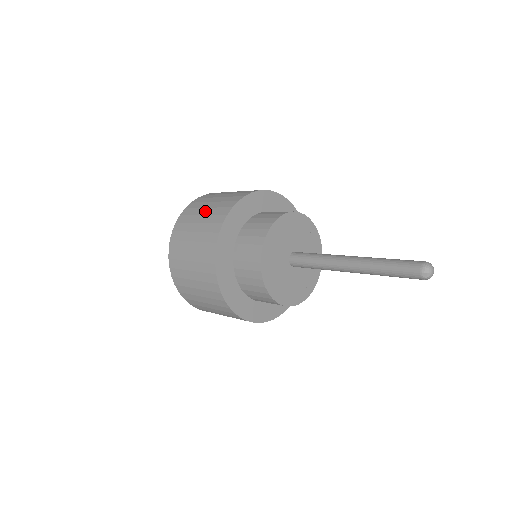
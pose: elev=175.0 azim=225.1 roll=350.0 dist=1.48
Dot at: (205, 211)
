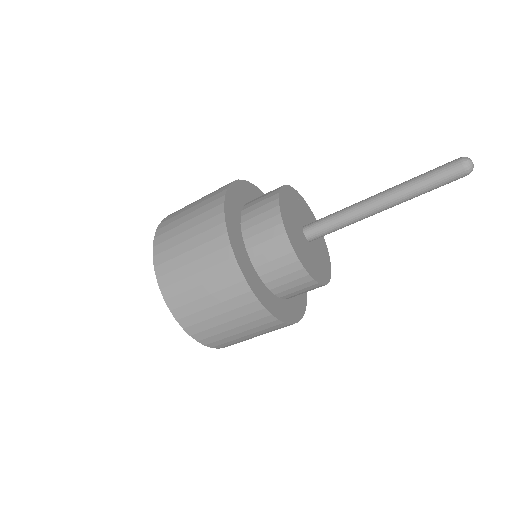
Dot at: (202, 197)
